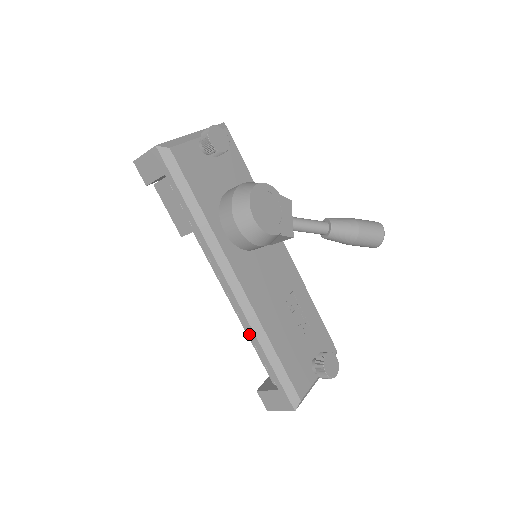
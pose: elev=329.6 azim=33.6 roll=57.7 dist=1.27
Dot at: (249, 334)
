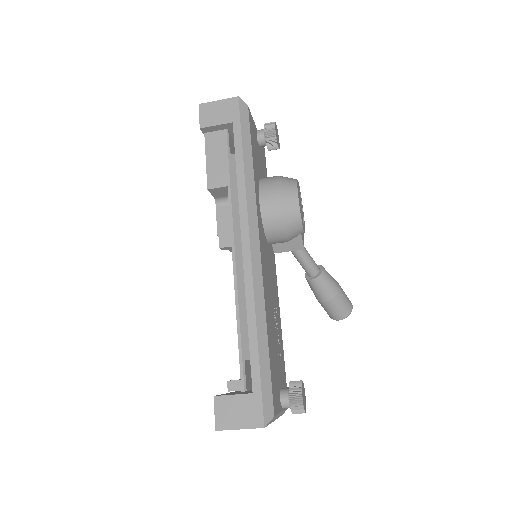
Dot at: (247, 308)
